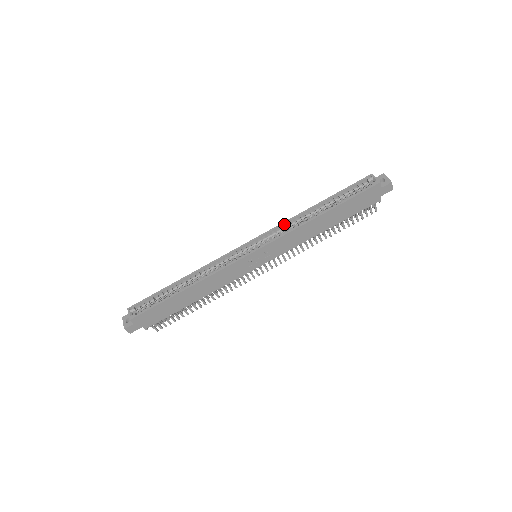
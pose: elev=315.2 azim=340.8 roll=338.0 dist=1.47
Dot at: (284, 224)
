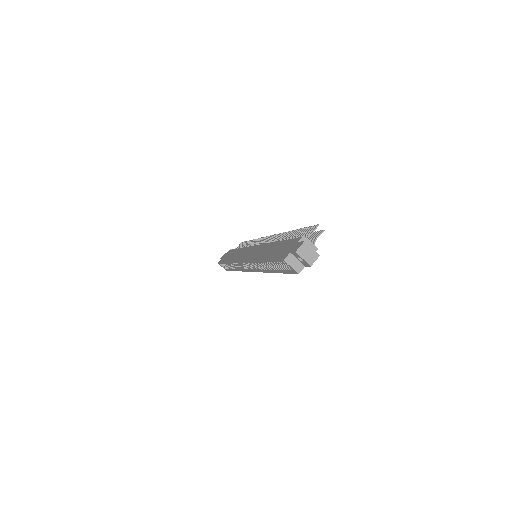
Dot at: (252, 262)
